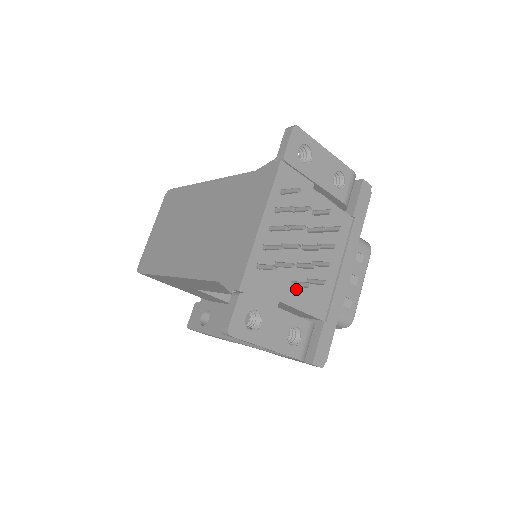
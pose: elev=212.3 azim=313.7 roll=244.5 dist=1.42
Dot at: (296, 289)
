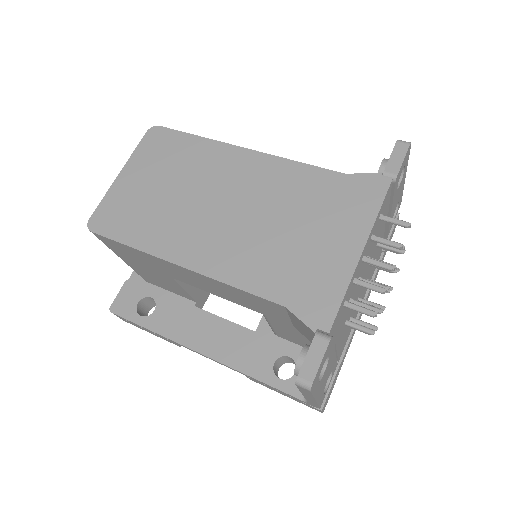
Dot at: (344, 328)
